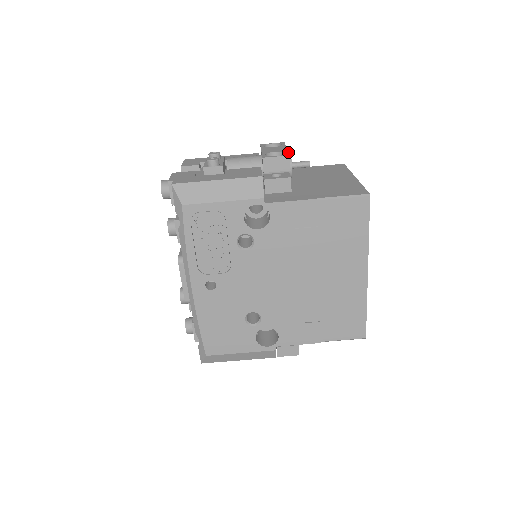
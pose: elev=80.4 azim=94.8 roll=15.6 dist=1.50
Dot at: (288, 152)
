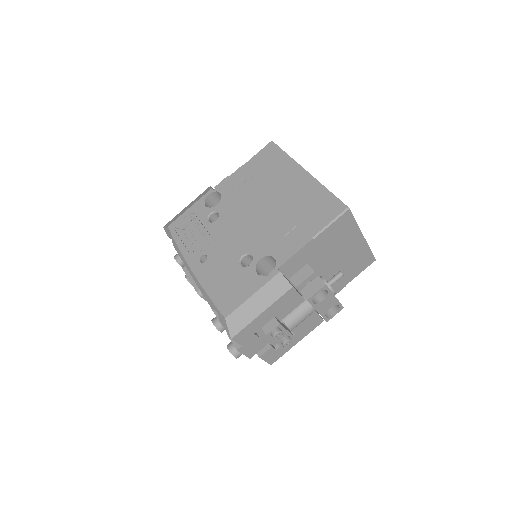
Dot at: occluded
